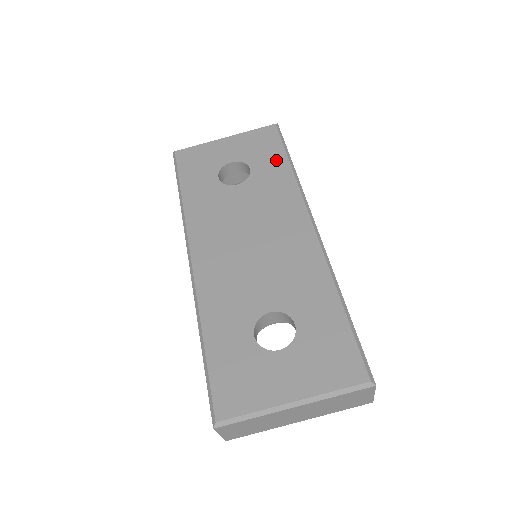
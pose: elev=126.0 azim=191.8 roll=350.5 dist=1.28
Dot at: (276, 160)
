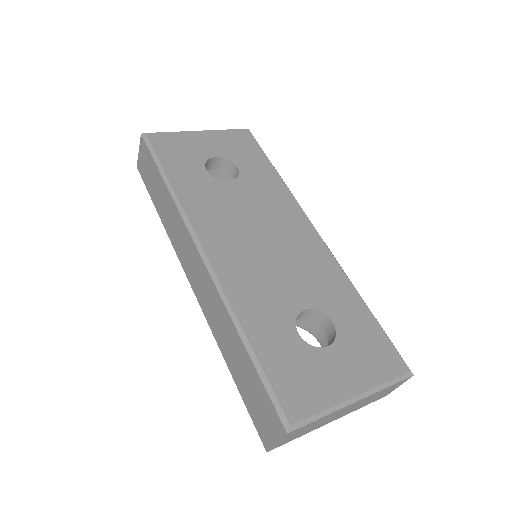
Dot at: (261, 163)
